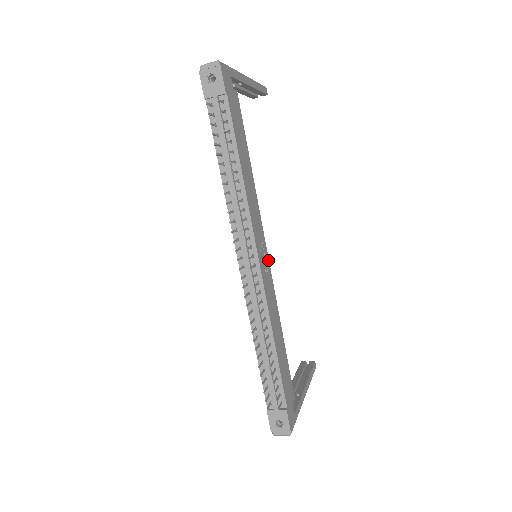
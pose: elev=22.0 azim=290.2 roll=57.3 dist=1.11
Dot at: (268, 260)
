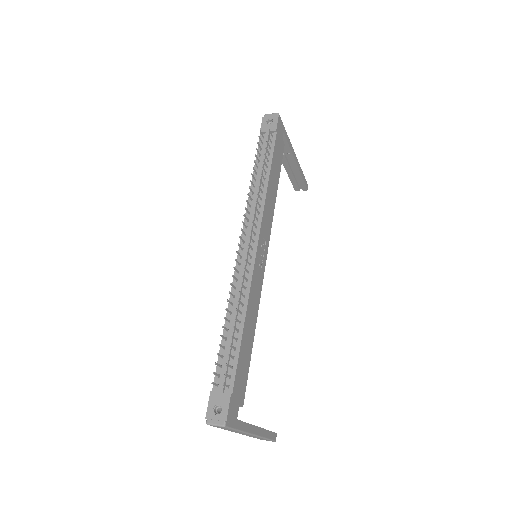
Dot at: (265, 263)
